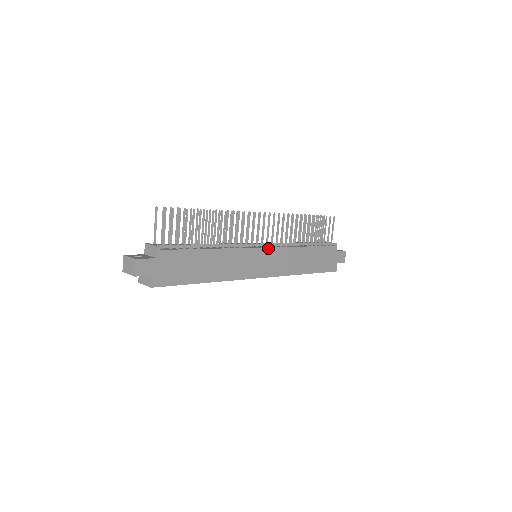
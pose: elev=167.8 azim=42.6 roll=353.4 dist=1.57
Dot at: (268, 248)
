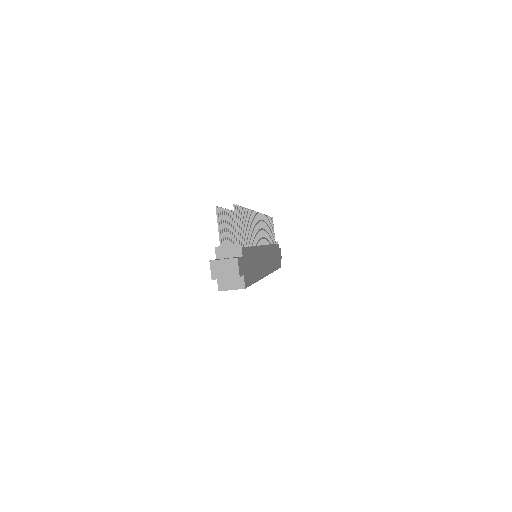
Dot at: (265, 246)
